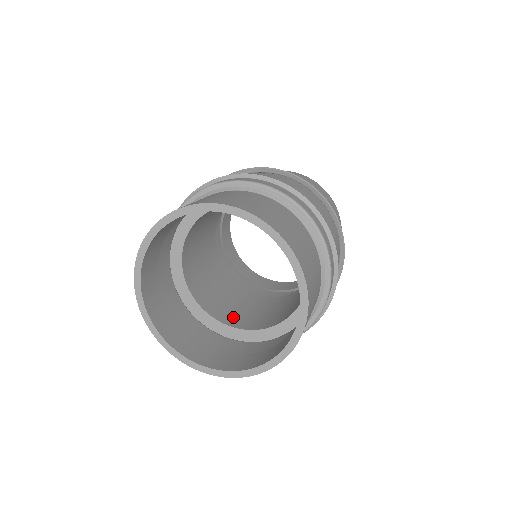
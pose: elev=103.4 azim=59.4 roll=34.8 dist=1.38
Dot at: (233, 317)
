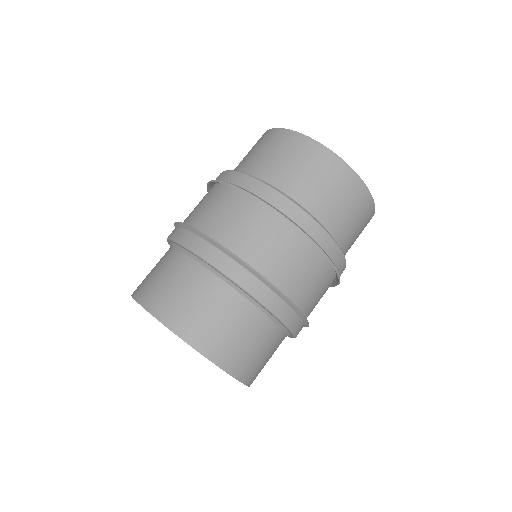
Dot at: occluded
